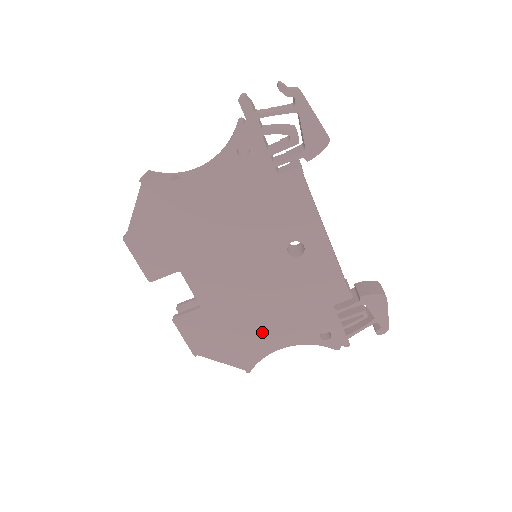
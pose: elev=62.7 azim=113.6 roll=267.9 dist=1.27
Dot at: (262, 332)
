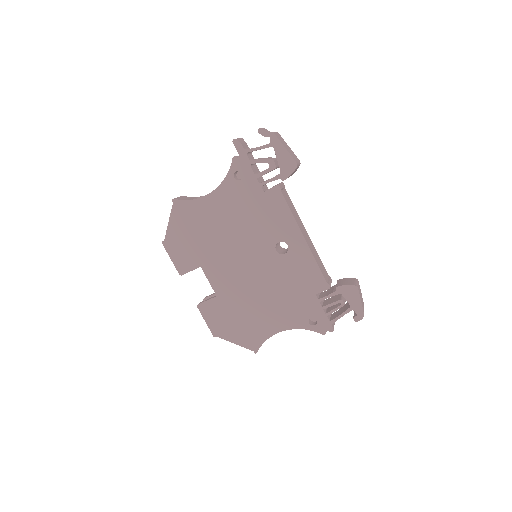
Dot at: (263, 317)
